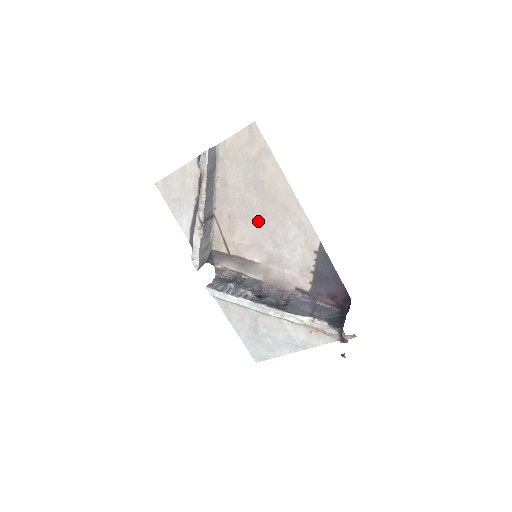
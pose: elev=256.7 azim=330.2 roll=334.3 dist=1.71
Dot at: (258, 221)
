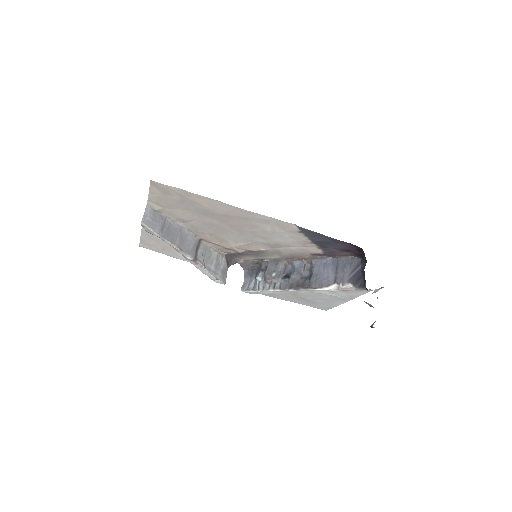
Dot at: (234, 231)
